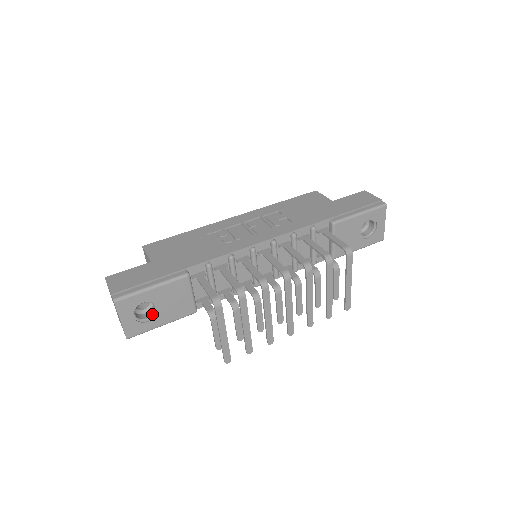
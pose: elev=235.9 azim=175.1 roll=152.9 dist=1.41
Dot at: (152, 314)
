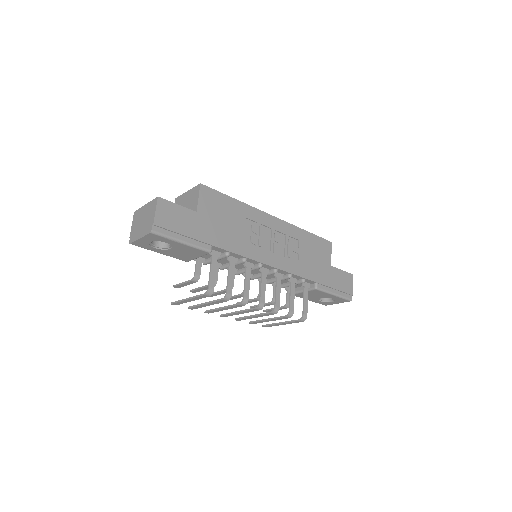
Dot at: (162, 246)
